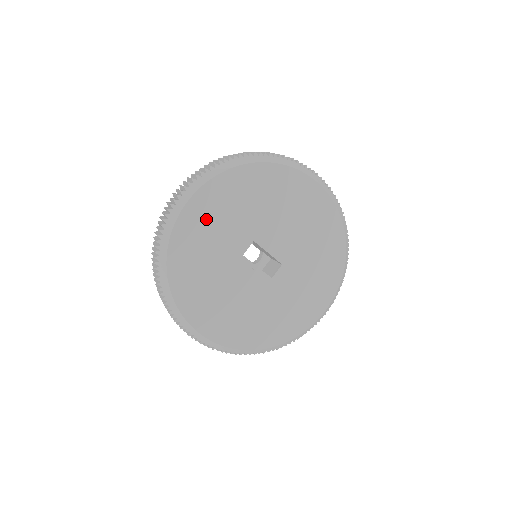
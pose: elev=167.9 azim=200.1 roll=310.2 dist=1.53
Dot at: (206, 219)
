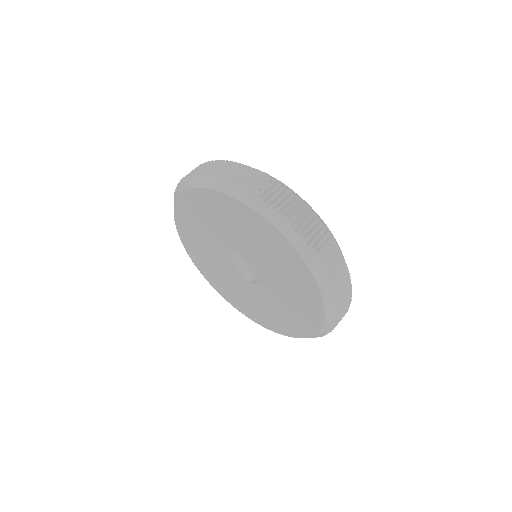
Dot at: (201, 210)
